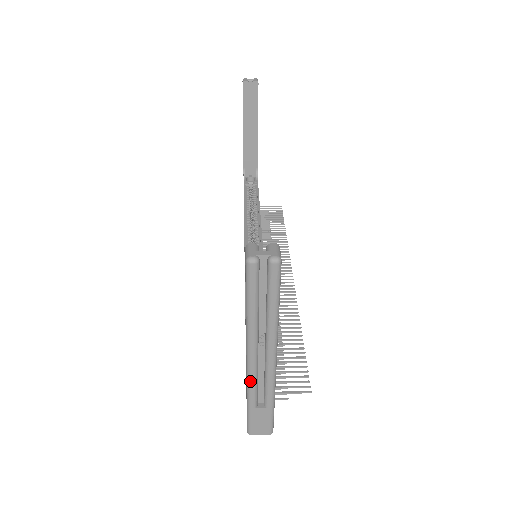
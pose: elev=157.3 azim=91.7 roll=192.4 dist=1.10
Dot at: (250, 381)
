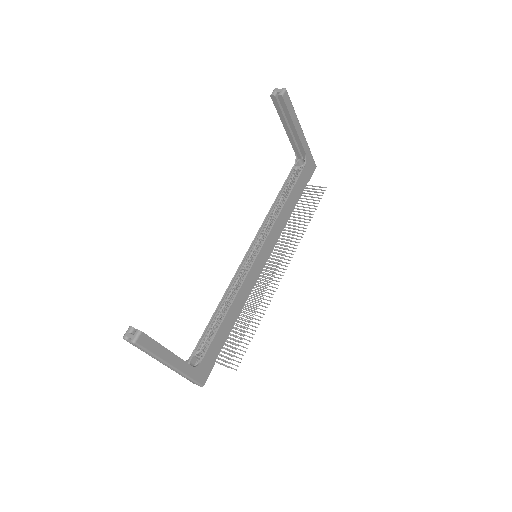
Dot at: (170, 368)
